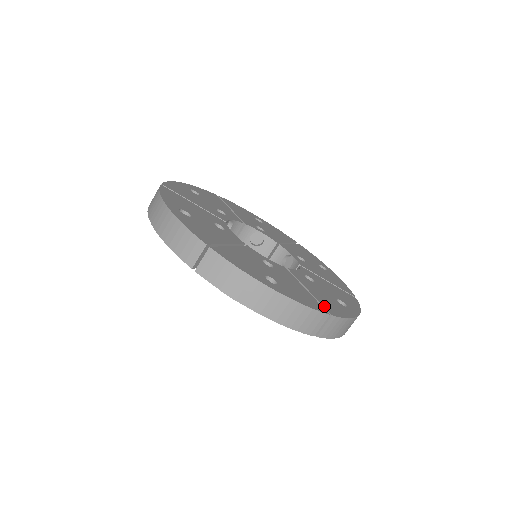
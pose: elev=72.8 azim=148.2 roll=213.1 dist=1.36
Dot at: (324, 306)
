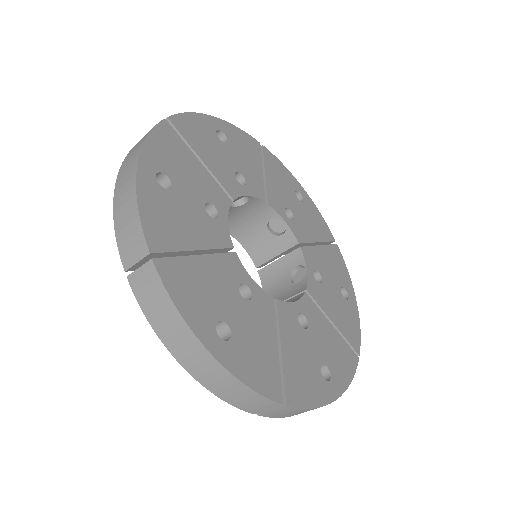
Dot at: (286, 384)
